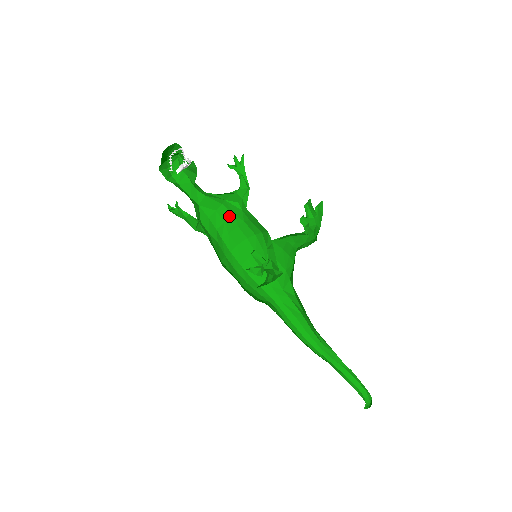
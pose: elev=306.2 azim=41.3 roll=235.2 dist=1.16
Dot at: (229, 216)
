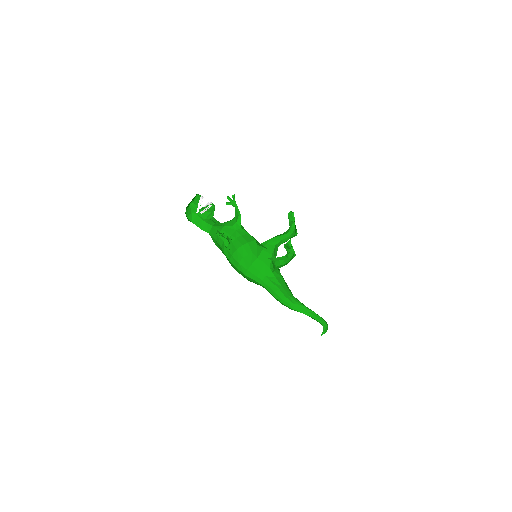
Dot at: occluded
